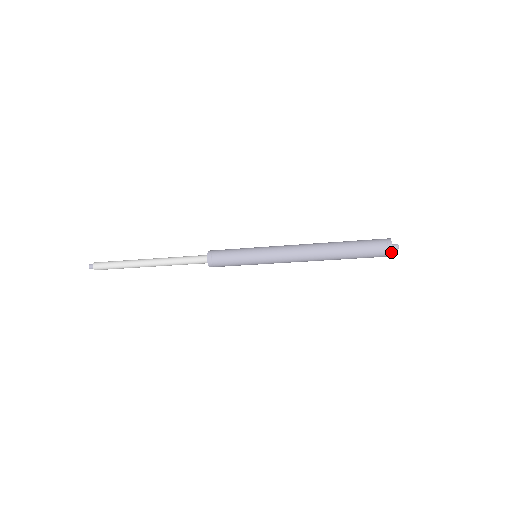
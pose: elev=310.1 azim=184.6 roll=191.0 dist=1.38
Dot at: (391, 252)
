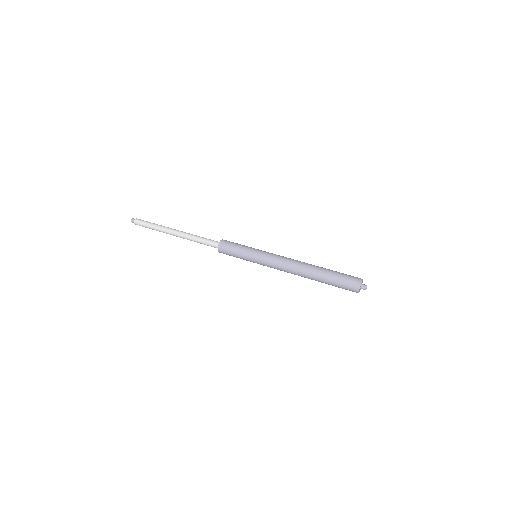
Dot at: (358, 292)
